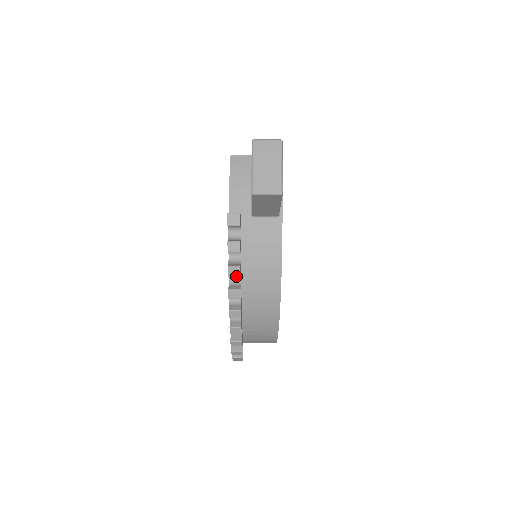
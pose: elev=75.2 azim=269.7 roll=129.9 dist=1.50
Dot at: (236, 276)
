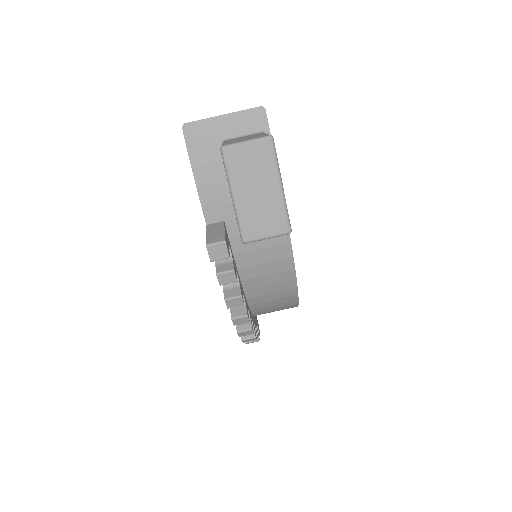
Dot at: (238, 306)
